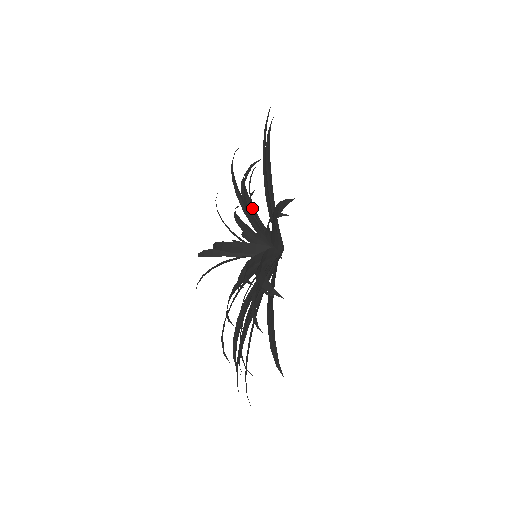
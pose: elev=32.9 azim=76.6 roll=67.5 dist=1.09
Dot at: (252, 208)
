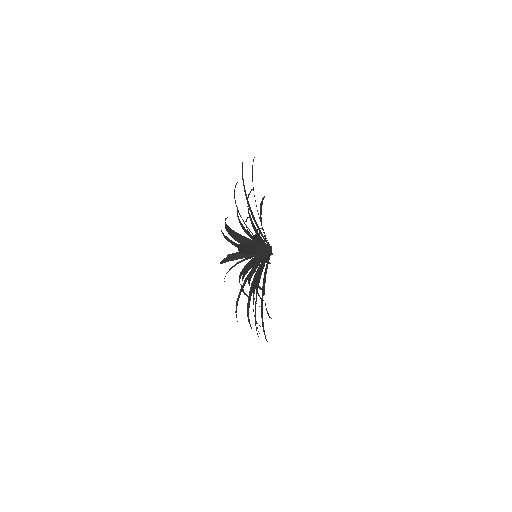
Dot at: (252, 222)
